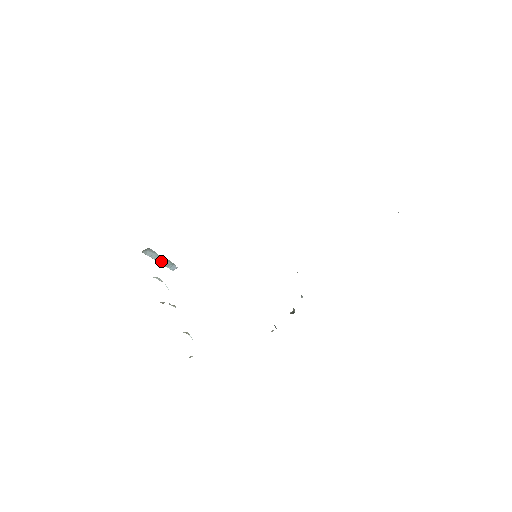
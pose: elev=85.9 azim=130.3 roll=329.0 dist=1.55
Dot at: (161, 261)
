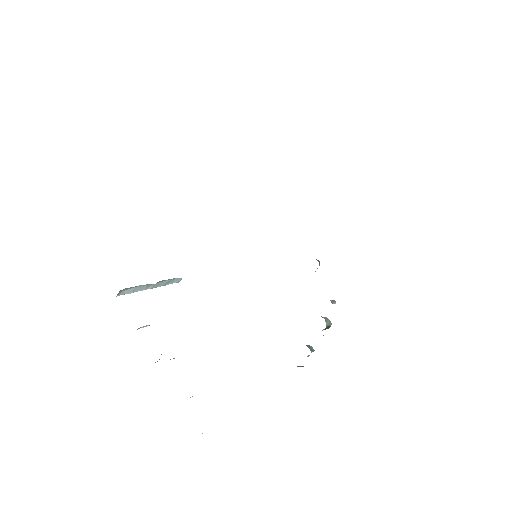
Dot at: (153, 286)
